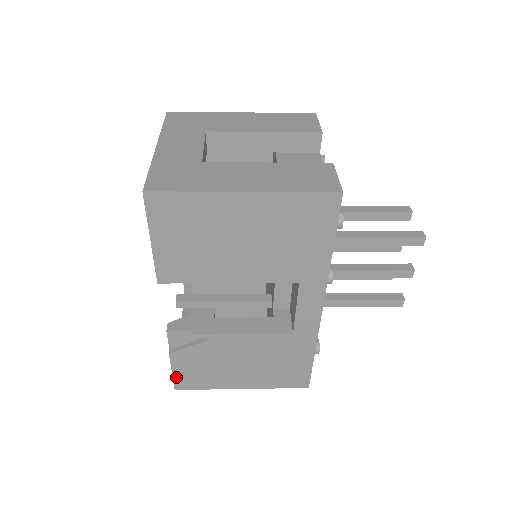
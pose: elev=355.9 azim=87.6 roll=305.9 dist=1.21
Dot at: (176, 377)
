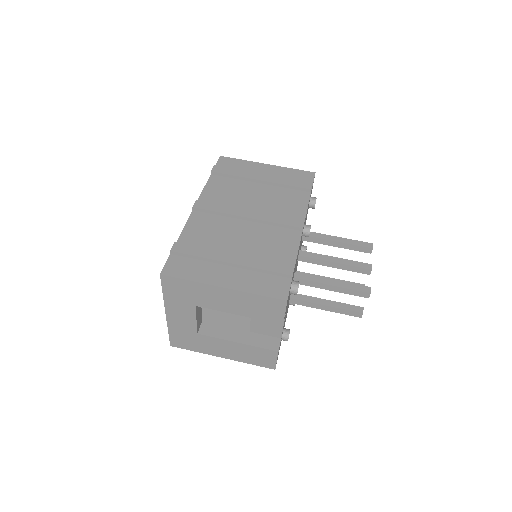
Dot at: occluded
